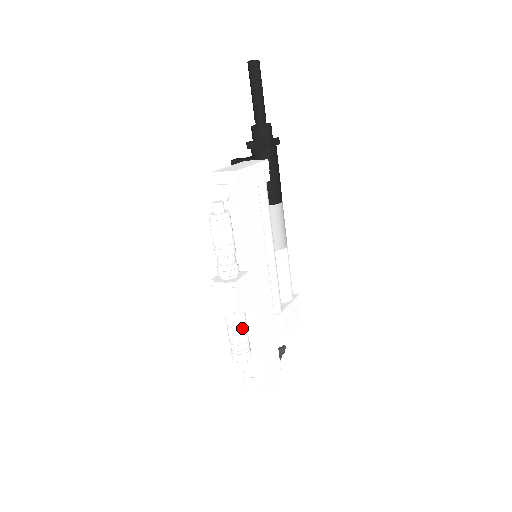
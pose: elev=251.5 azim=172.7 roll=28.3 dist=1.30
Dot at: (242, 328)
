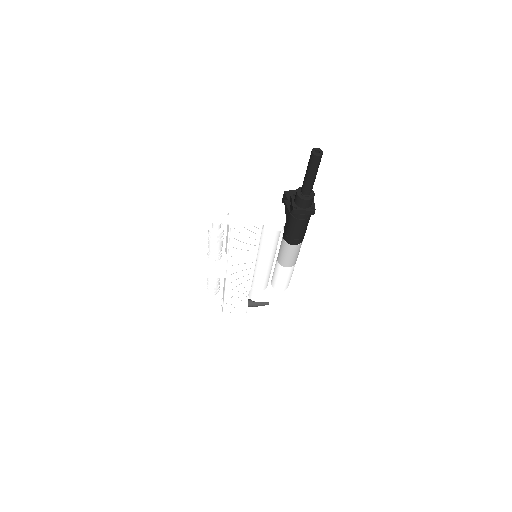
Dot at: (211, 281)
